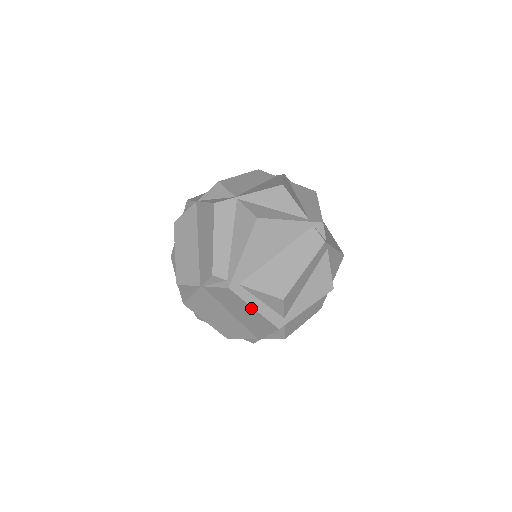
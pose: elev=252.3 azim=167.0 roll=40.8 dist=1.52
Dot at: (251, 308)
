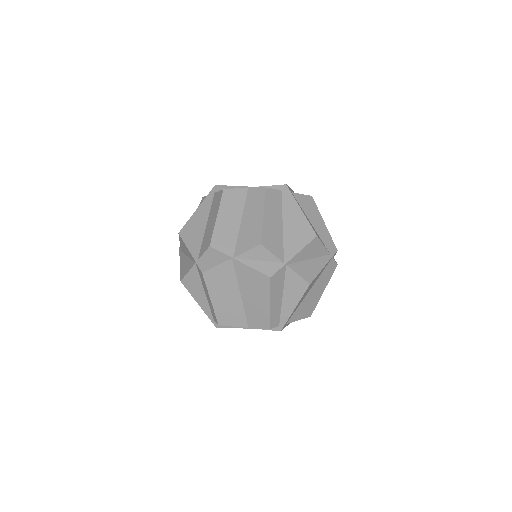
Dot at: occluded
